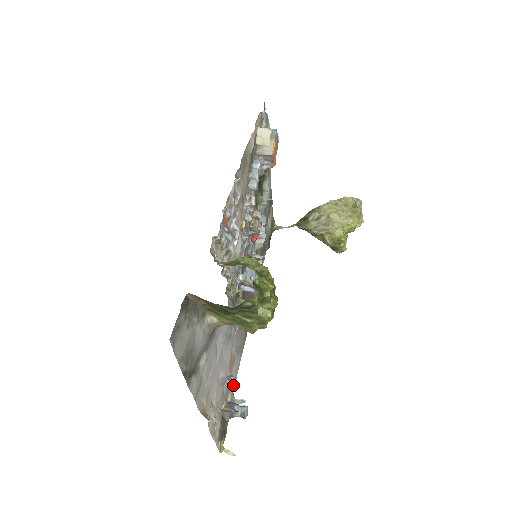
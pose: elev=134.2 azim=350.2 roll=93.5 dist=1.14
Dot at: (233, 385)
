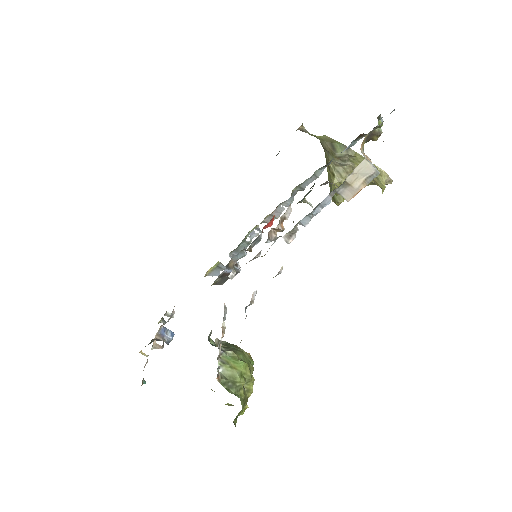
Dot at: occluded
